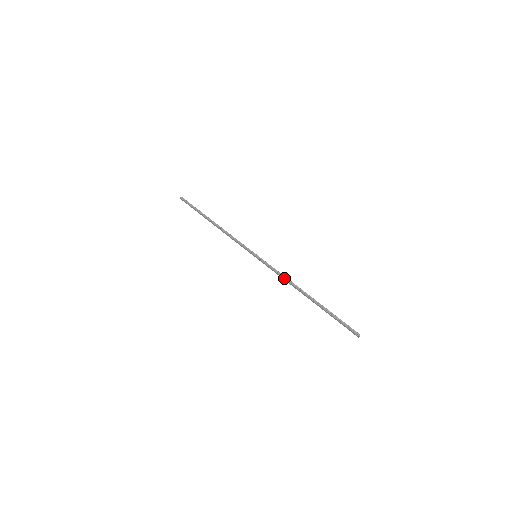
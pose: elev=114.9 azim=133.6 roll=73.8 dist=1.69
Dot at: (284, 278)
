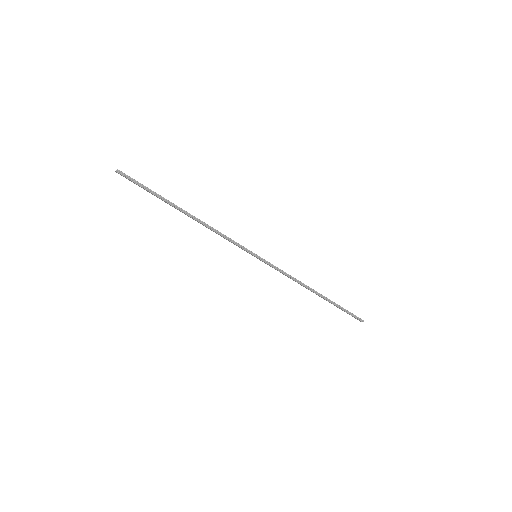
Dot at: (293, 280)
